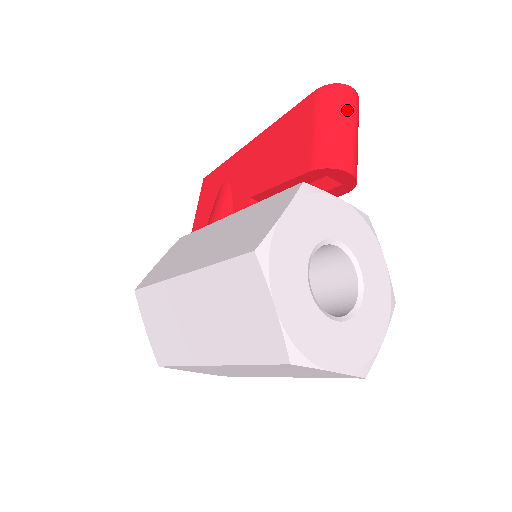
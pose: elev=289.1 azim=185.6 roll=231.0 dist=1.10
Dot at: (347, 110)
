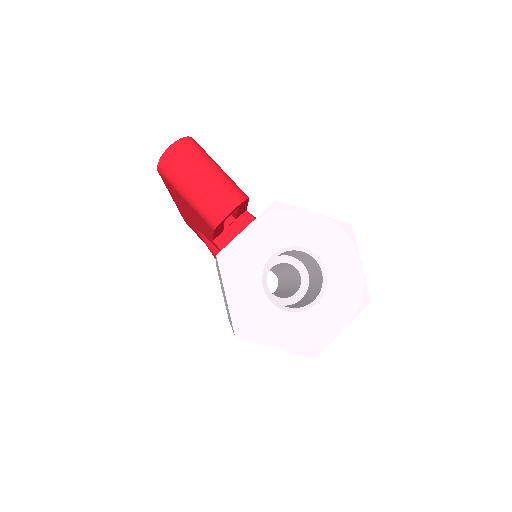
Dot at: (185, 169)
